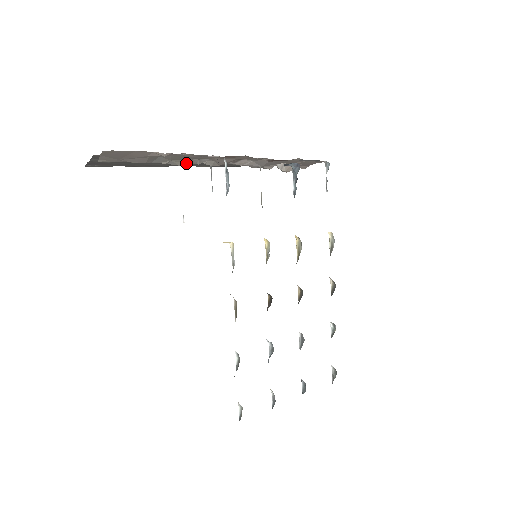
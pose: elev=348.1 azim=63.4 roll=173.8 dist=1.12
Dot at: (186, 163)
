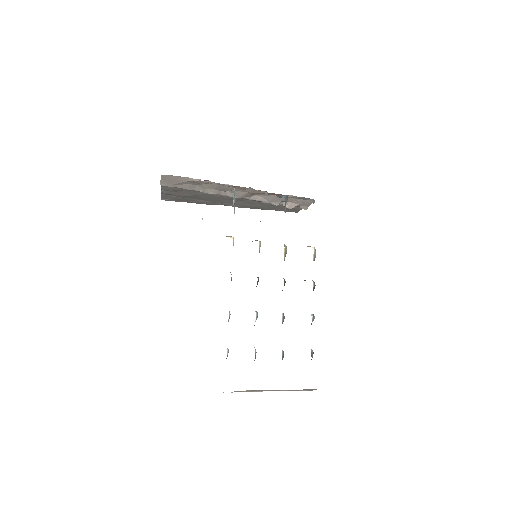
Dot at: (215, 193)
